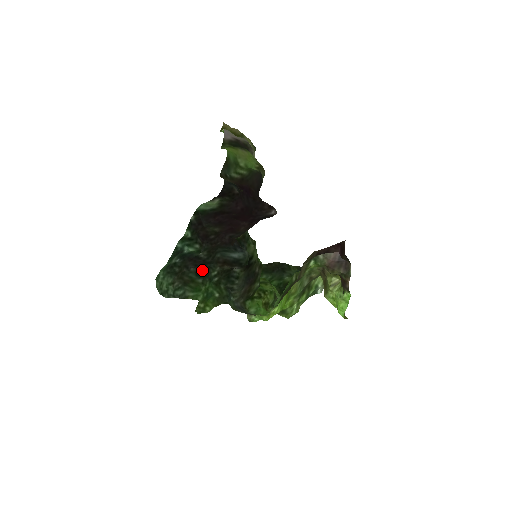
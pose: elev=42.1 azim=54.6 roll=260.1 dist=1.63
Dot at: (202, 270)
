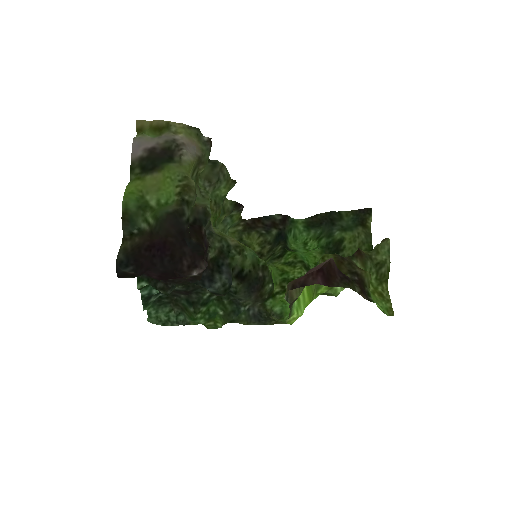
Dot at: (190, 298)
